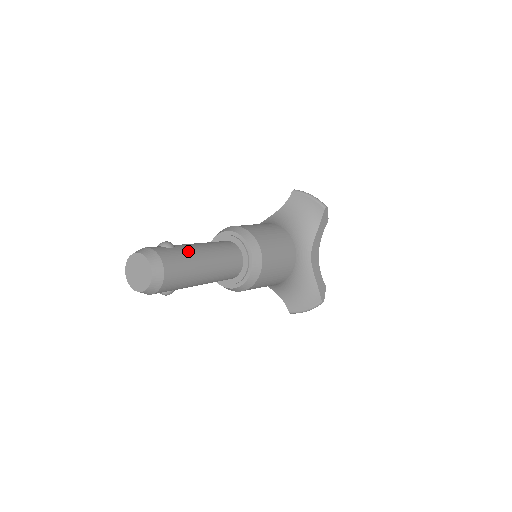
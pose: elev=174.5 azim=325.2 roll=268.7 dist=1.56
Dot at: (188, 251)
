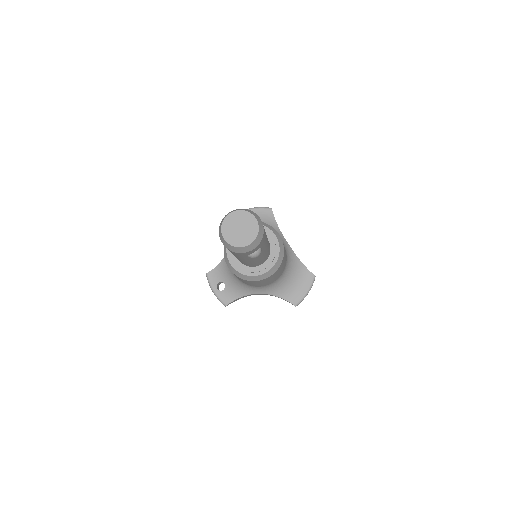
Dot at: occluded
